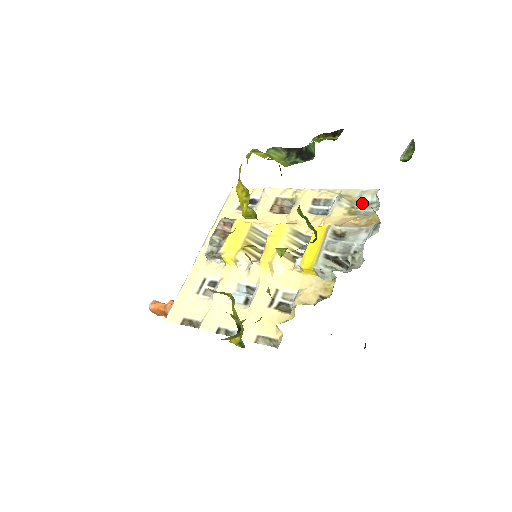
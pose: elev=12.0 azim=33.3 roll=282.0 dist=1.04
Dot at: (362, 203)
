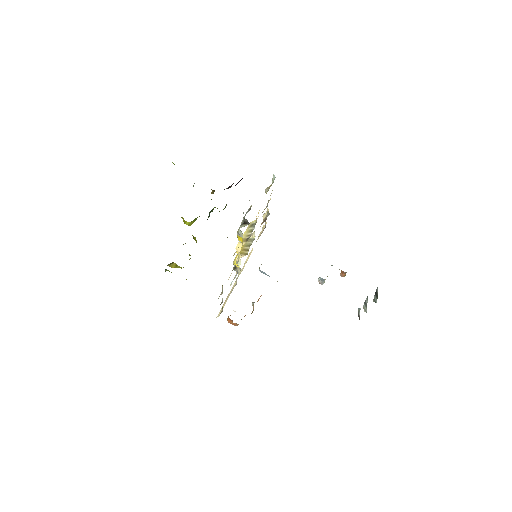
Dot at: (272, 183)
